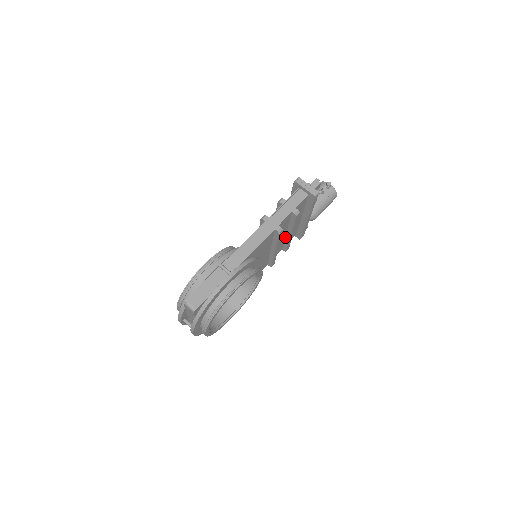
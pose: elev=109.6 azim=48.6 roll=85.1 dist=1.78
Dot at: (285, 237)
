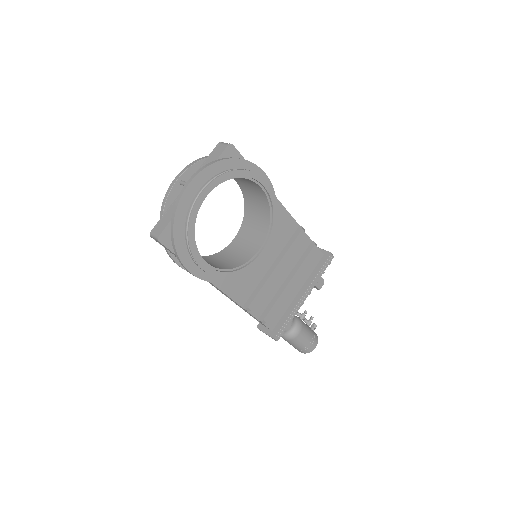
Dot at: (278, 290)
